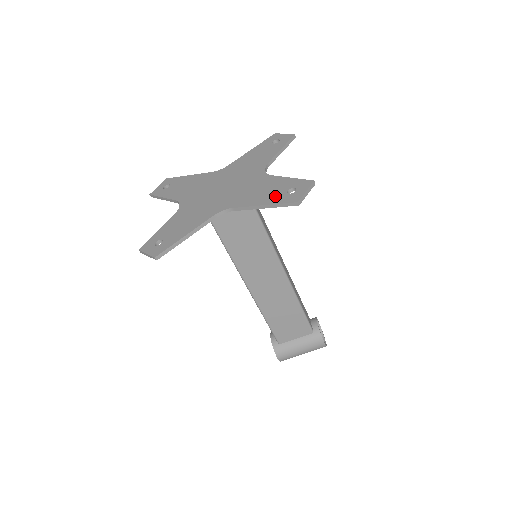
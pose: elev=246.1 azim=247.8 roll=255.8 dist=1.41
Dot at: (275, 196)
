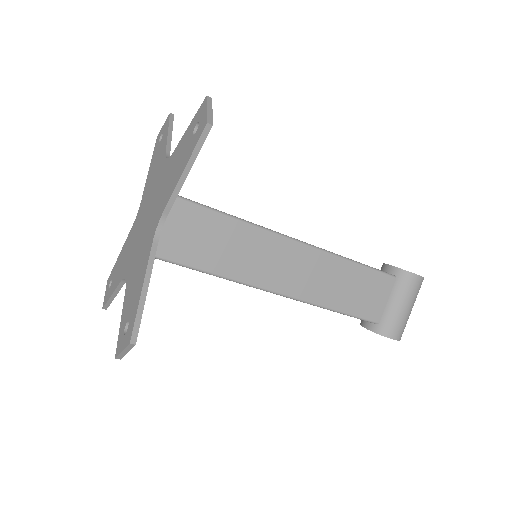
Dot at: (186, 152)
